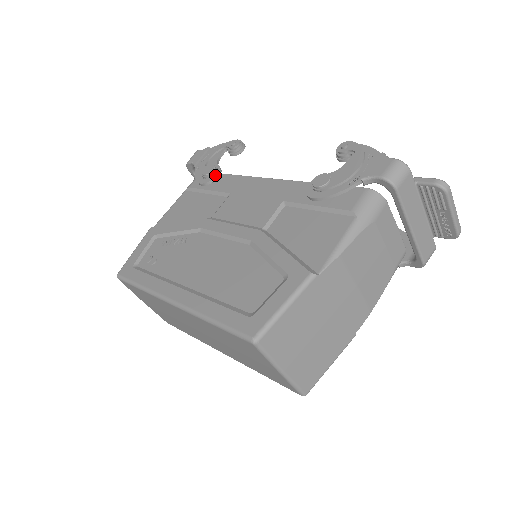
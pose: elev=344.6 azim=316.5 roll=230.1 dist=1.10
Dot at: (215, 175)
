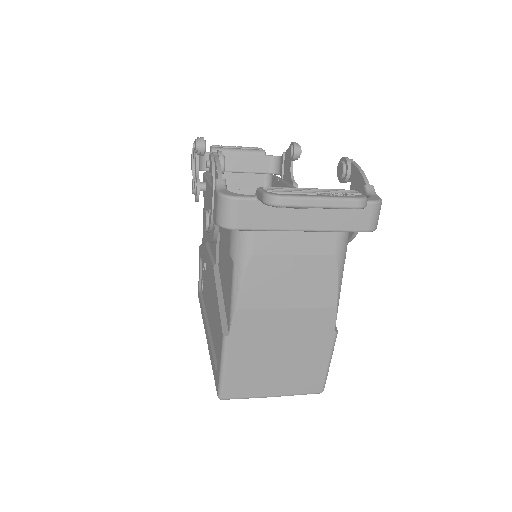
Dot at: (196, 192)
